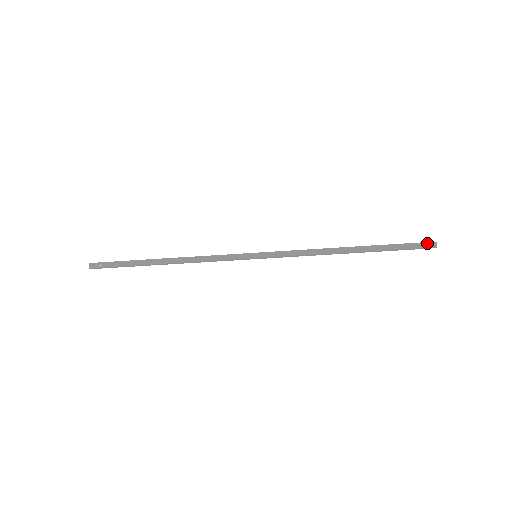
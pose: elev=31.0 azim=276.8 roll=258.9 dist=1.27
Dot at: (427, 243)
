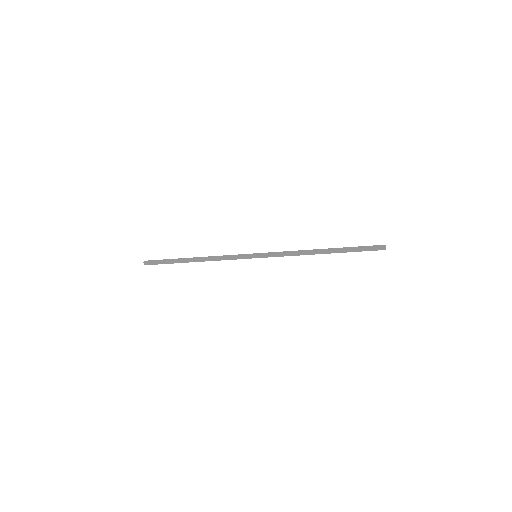
Dot at: (379, 247)
